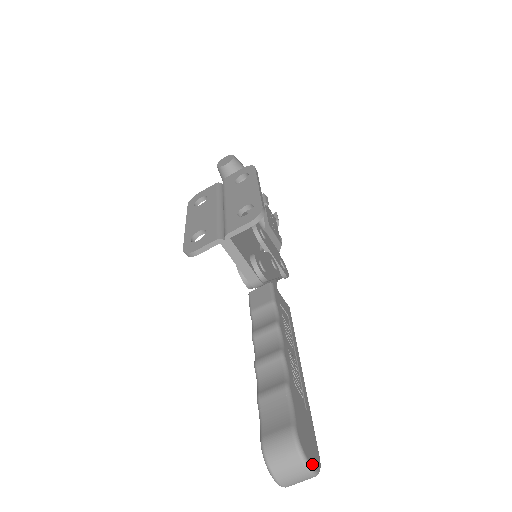
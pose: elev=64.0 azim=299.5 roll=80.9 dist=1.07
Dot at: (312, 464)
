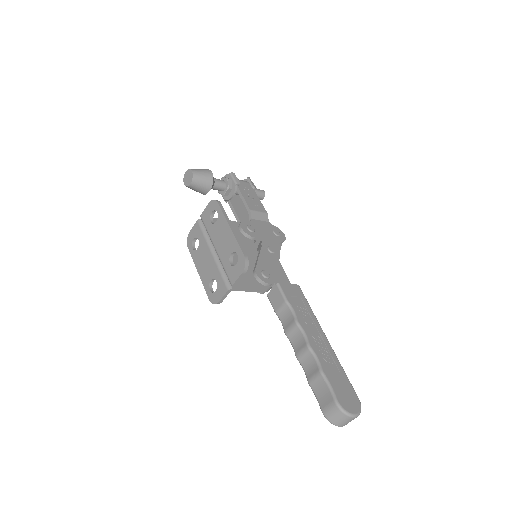
Dot at: (355, 412)
